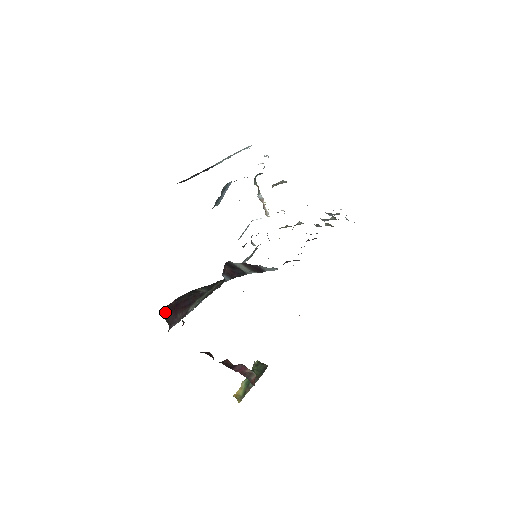
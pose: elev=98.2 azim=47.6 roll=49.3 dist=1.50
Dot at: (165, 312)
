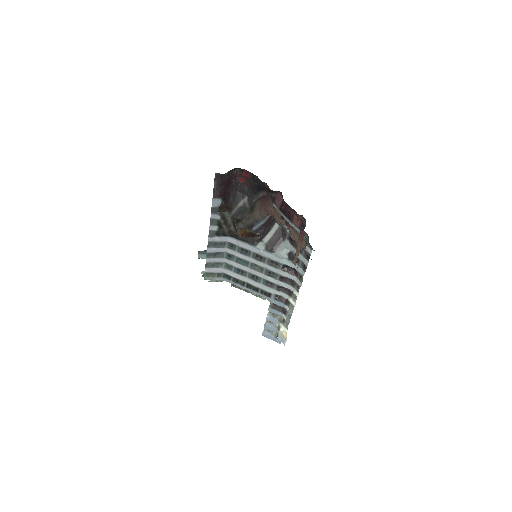
Dot at: (231, 171)
